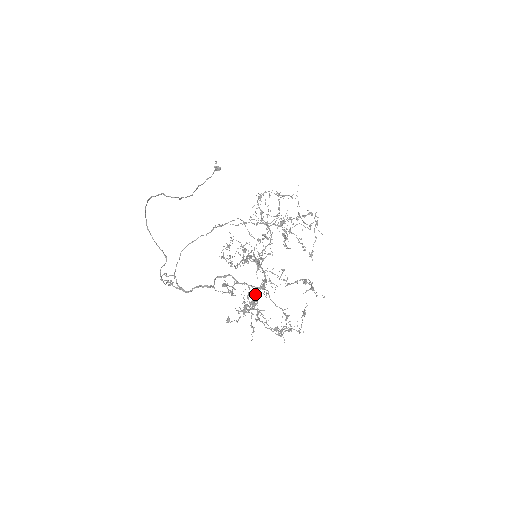
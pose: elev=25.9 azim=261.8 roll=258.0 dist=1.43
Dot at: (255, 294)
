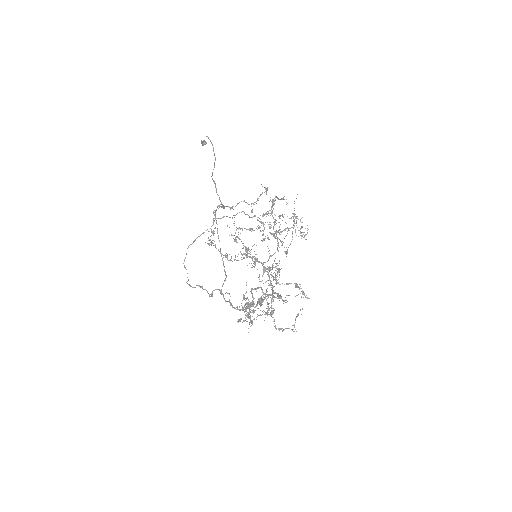
Dot at: (266, 299)
